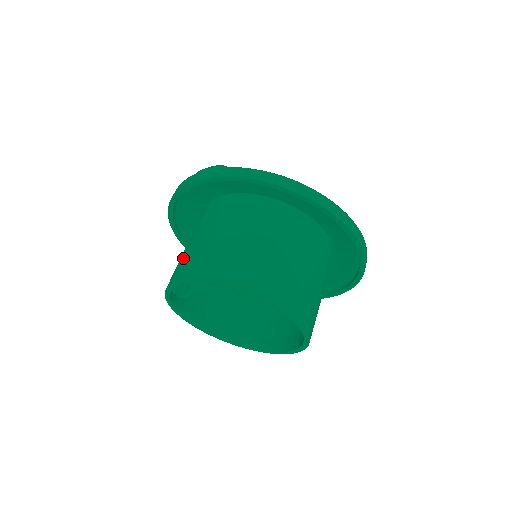
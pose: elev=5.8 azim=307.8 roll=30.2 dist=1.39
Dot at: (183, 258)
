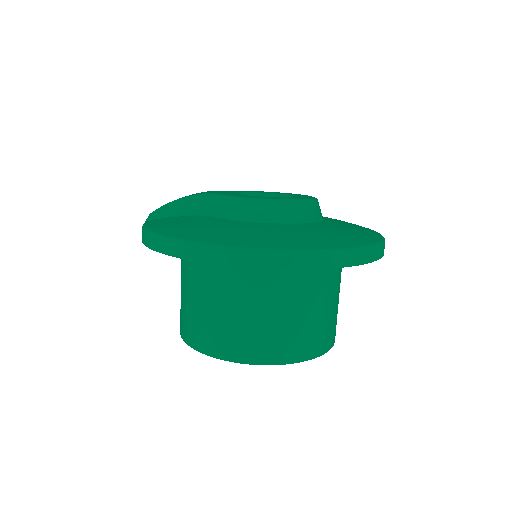
Dot at: occluded
